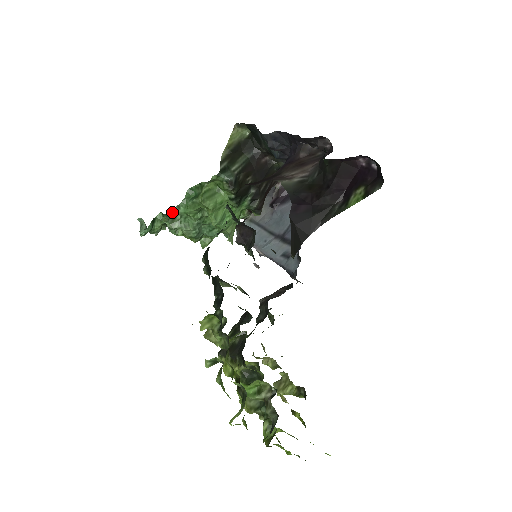
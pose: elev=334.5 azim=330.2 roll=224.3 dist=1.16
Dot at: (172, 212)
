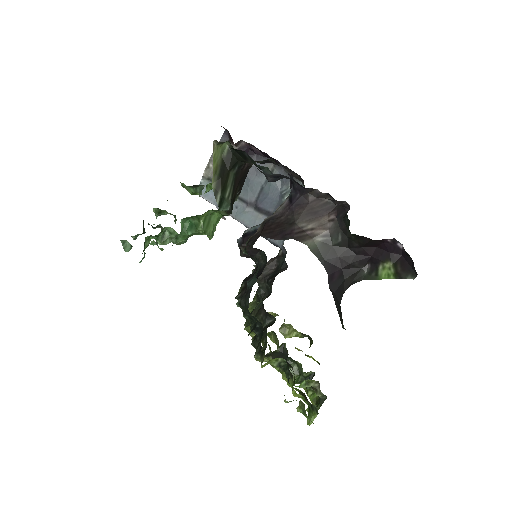
Dot at: (172, 245)
